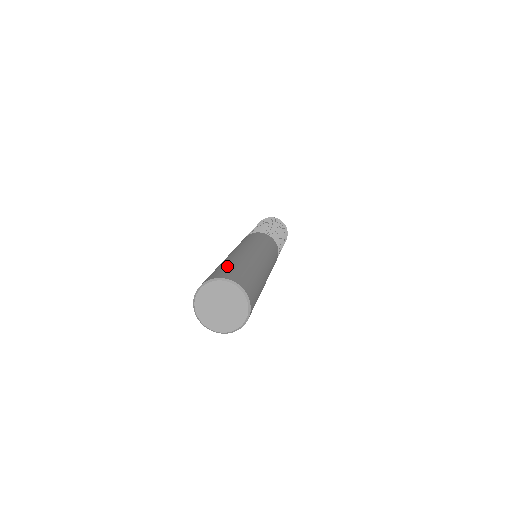
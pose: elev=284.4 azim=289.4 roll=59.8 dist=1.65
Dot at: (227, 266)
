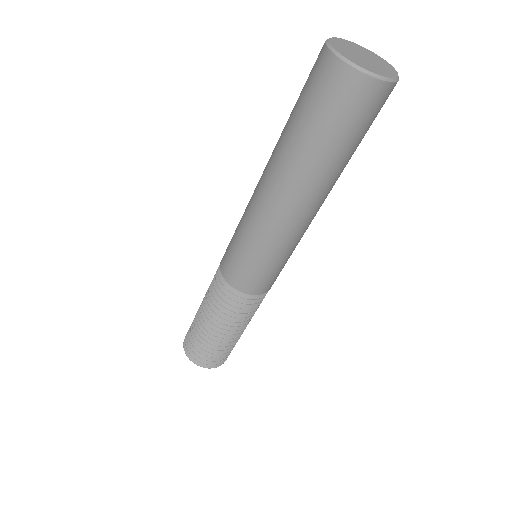
Dot at: occluded
